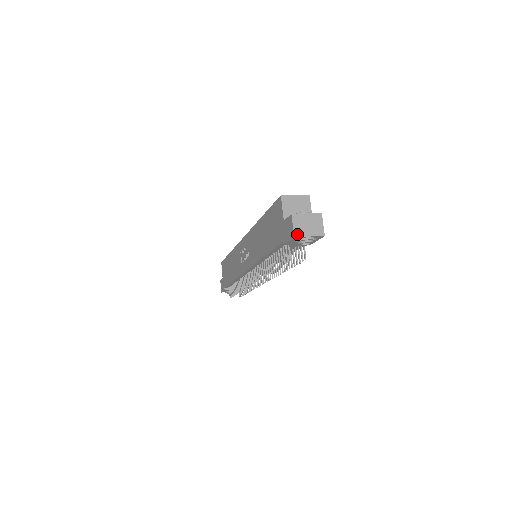
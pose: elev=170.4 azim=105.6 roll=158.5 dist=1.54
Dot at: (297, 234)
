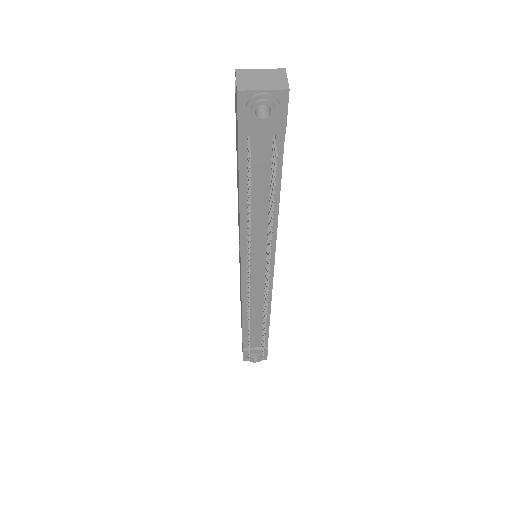
Dot at: (242, 88)
